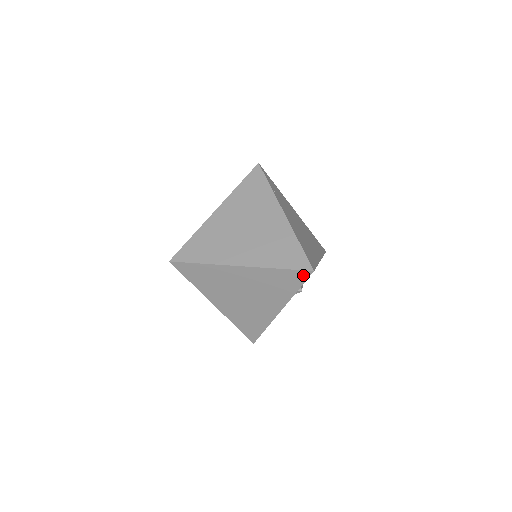
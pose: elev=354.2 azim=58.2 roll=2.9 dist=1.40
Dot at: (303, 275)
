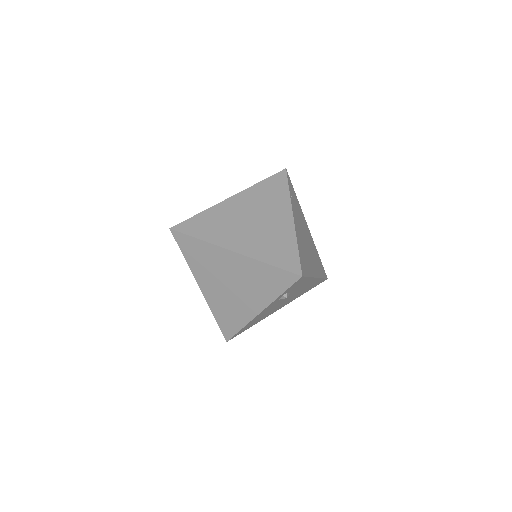
Dot at: (291, 278)
